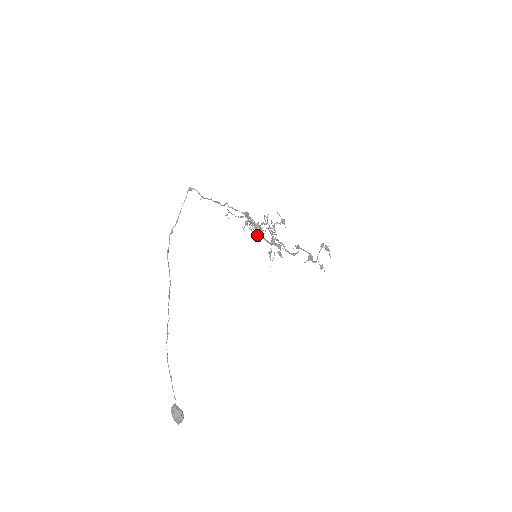
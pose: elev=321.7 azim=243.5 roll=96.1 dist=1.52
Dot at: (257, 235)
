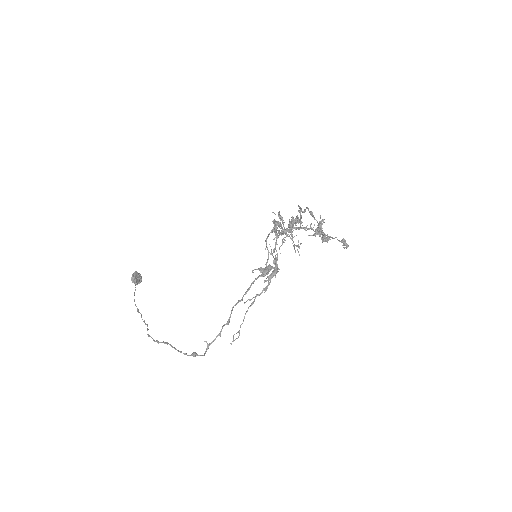
Dot at: occluded
